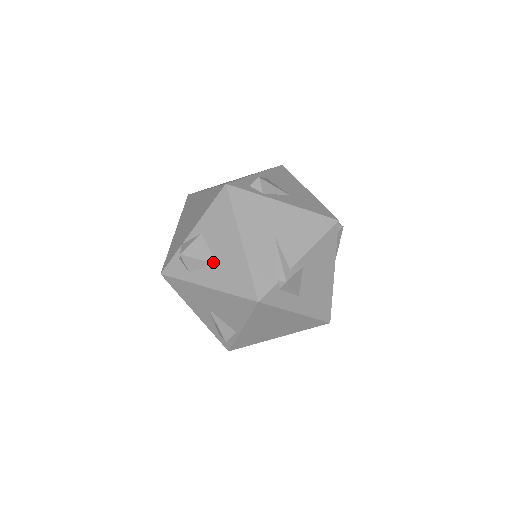
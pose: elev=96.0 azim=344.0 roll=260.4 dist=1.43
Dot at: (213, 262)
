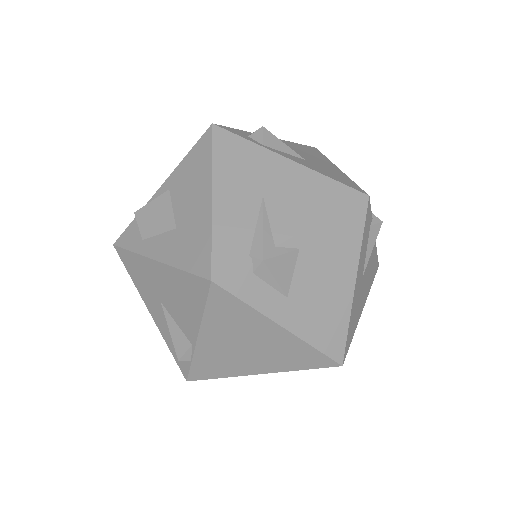
Dot at: (171, 225)
